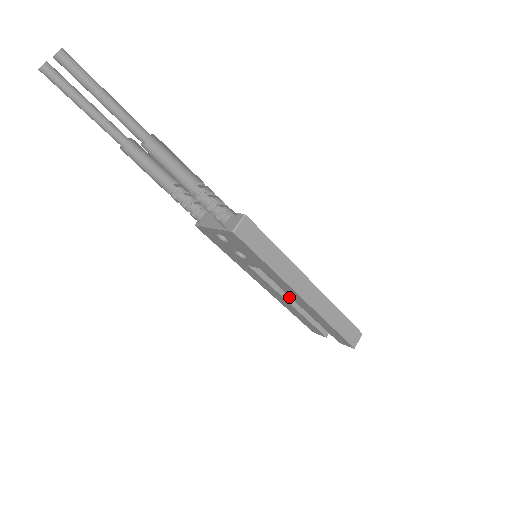
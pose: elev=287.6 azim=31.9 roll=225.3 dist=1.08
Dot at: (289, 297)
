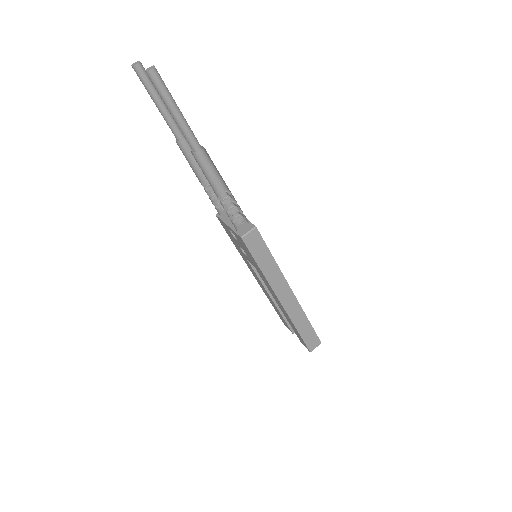
Dot at: occluded
